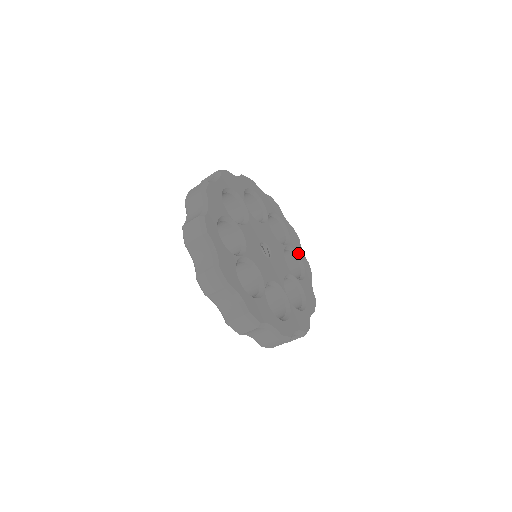
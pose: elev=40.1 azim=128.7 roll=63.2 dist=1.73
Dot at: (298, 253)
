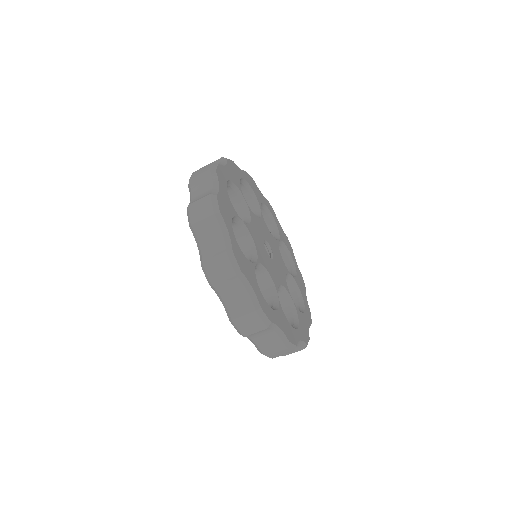
Dot at: (301, 293)
